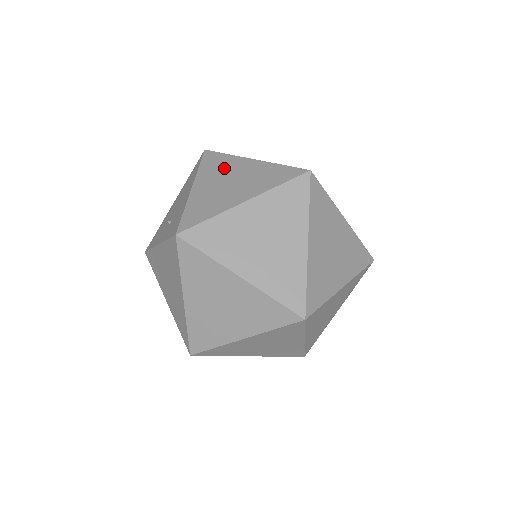
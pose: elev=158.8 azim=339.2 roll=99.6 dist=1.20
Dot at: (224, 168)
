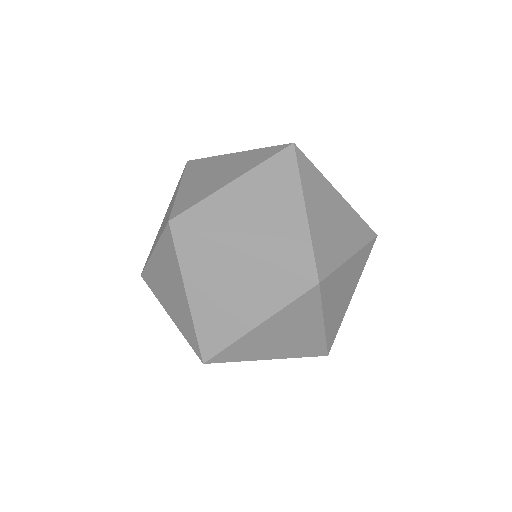
Dot at: occluded
